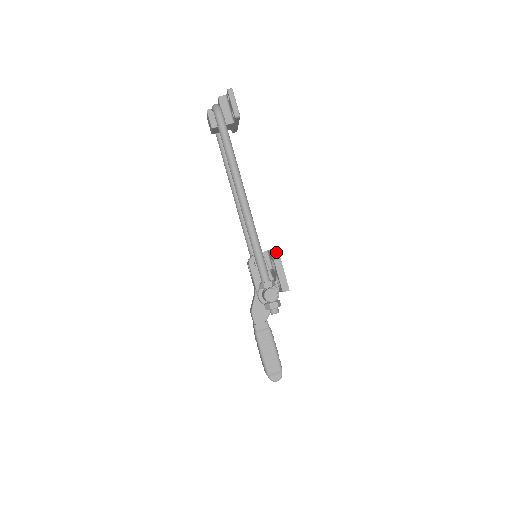
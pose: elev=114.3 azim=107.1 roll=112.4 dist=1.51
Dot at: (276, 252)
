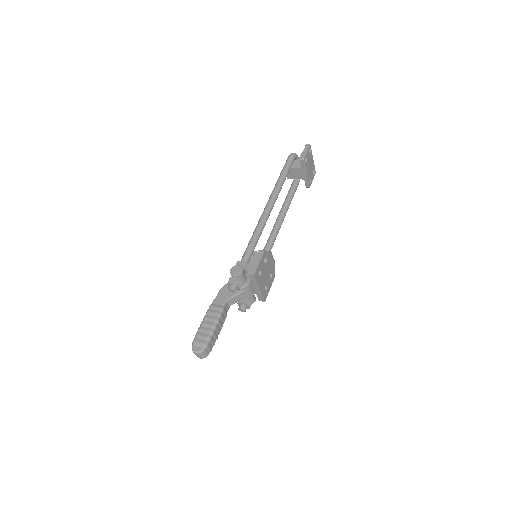
Dot at: (268, 251)
